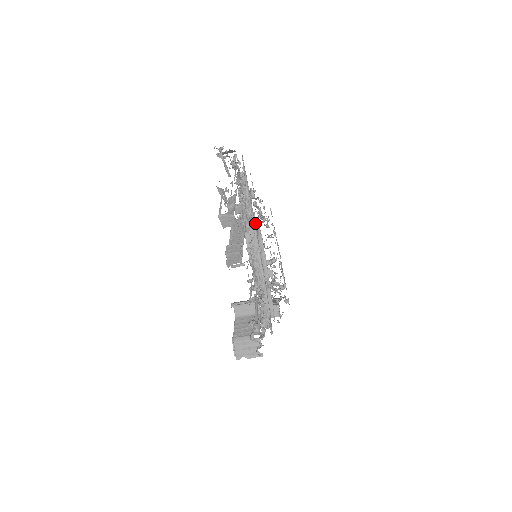
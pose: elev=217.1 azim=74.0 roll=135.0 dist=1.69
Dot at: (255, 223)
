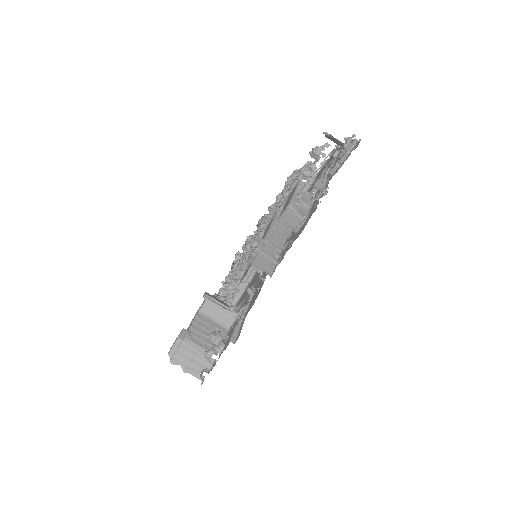
Dot at: occluded
